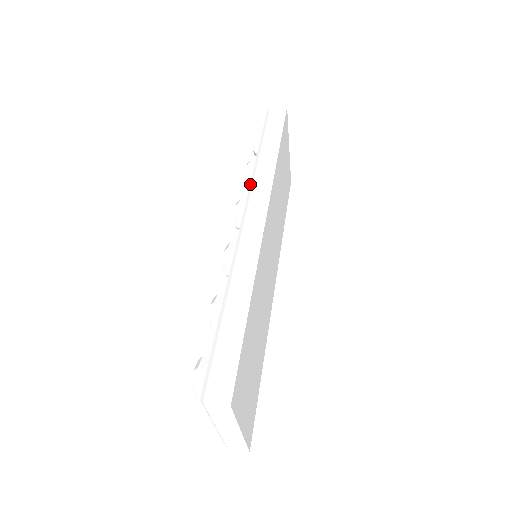
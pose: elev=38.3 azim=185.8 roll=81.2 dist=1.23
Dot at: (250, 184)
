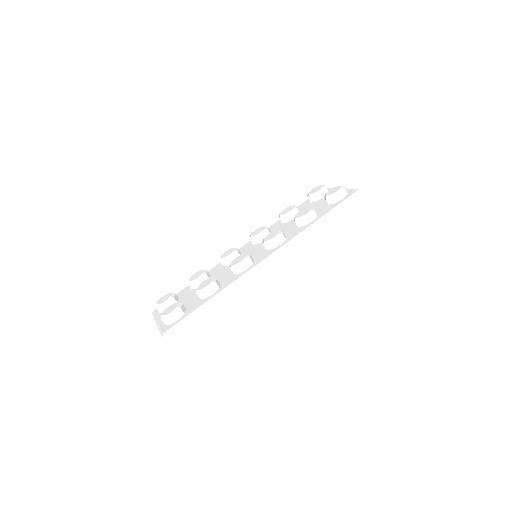
Dot at: (293, 238)
